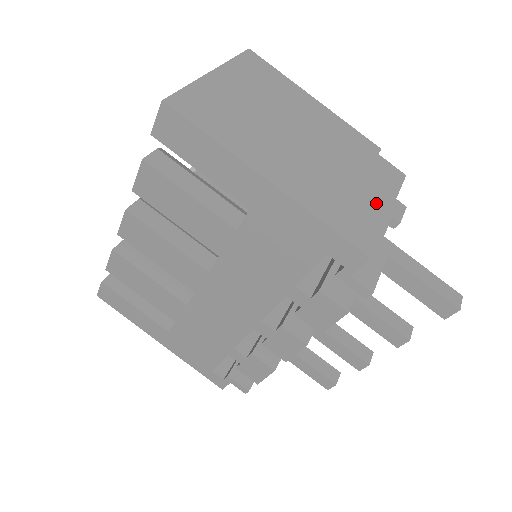
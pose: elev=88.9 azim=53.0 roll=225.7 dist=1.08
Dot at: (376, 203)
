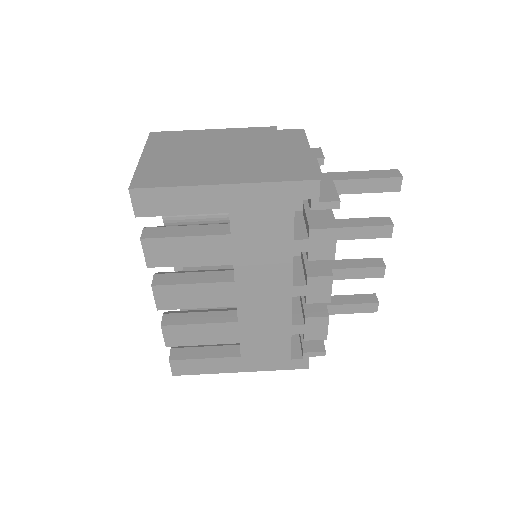
Dot at: (299, 153)
